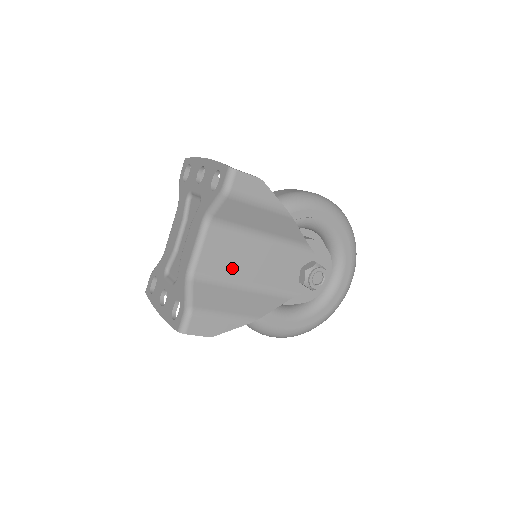
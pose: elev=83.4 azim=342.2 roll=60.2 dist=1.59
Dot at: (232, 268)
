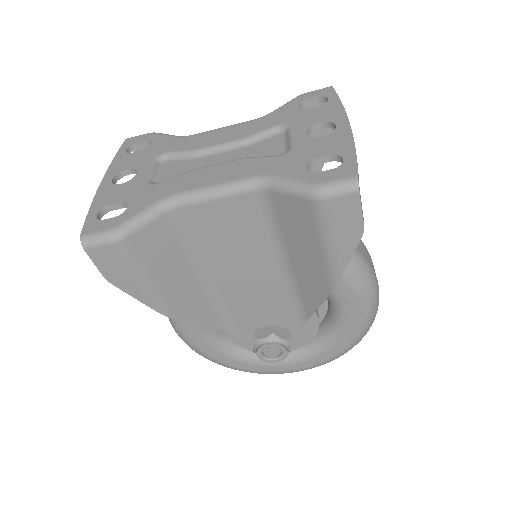
Dot at: (217, 250)
